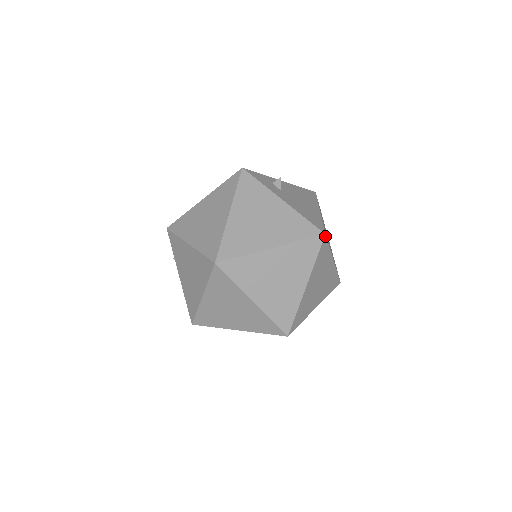
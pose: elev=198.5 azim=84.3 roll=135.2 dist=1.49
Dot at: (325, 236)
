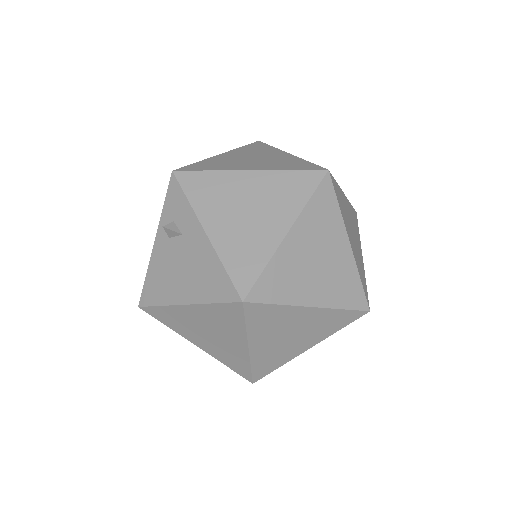
Dot at: occluded
